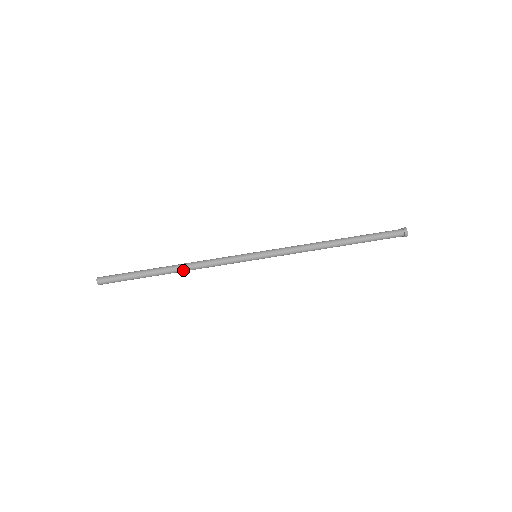
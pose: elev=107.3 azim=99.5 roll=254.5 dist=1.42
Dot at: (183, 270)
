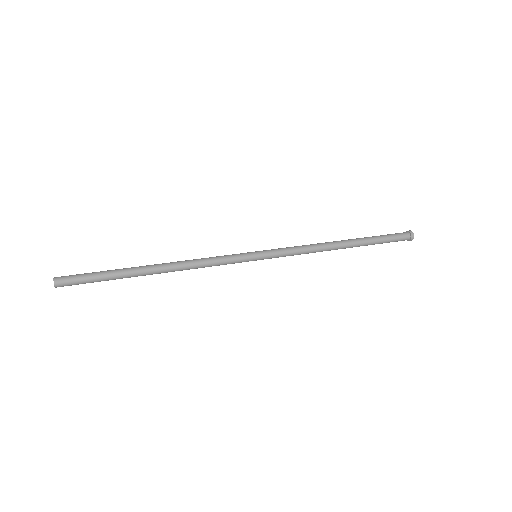
Dot at: (169, 265)
